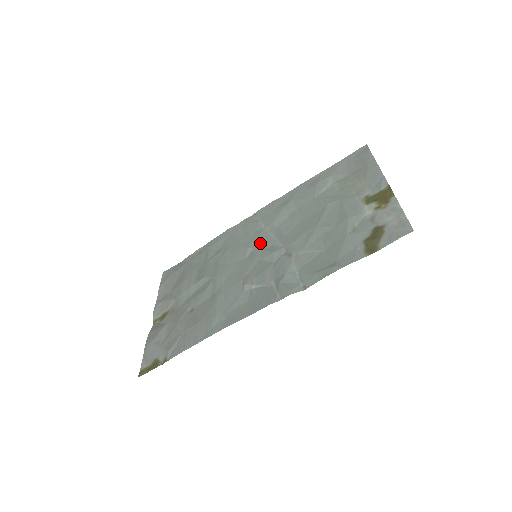
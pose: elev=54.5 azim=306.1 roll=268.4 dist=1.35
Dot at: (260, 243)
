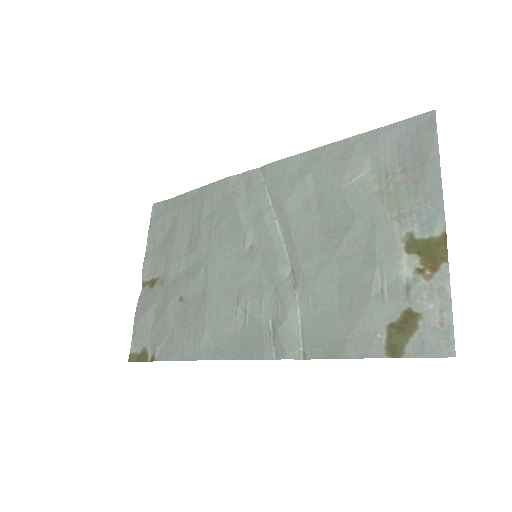
Dot at: (263, 236)
